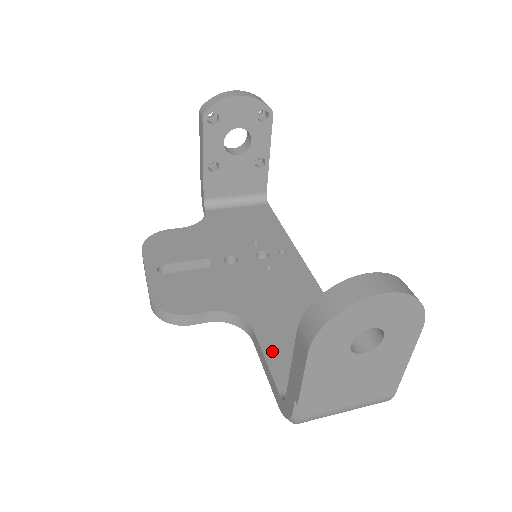
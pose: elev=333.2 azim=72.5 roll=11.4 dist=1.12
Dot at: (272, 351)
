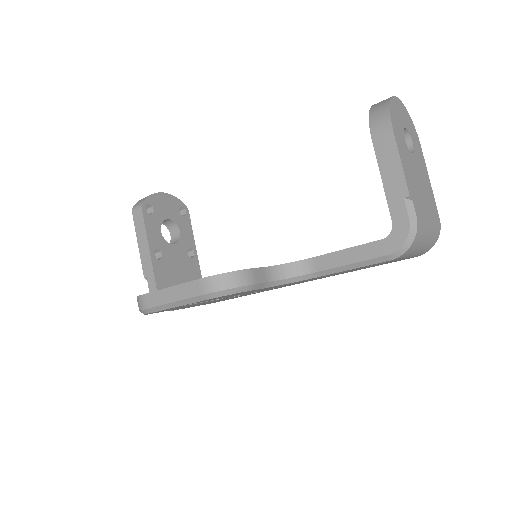
Dot at: occluded
